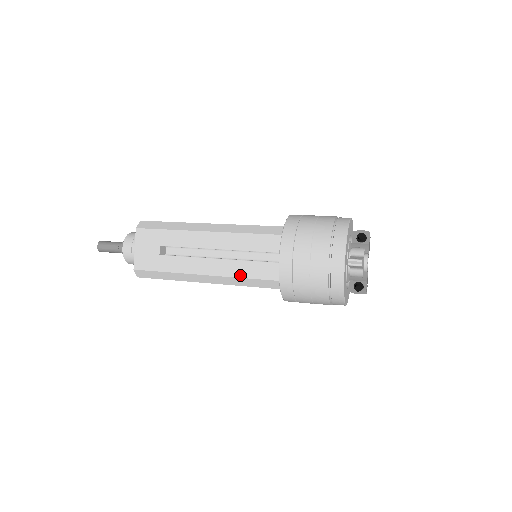
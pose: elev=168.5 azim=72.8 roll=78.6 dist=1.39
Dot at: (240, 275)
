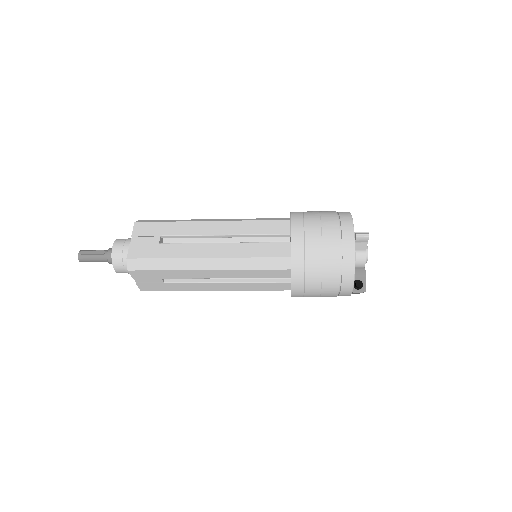
Dot at: (248, 255)
